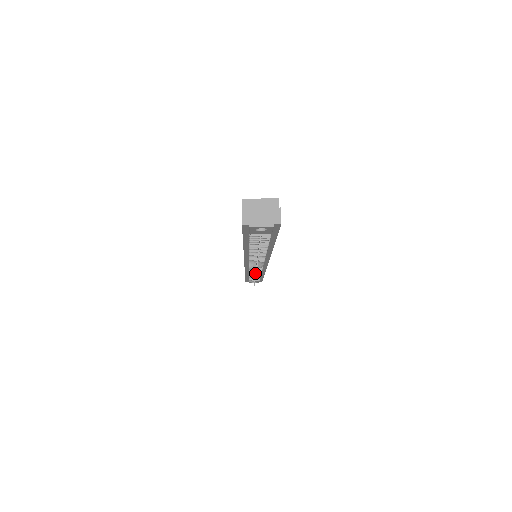
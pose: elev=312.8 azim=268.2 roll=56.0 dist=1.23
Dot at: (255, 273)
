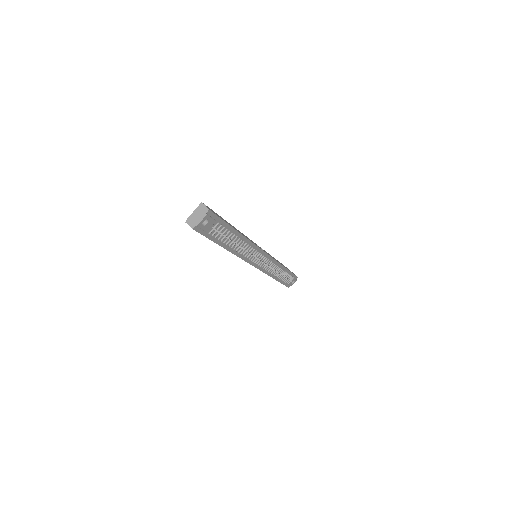
Dot at: occluded
